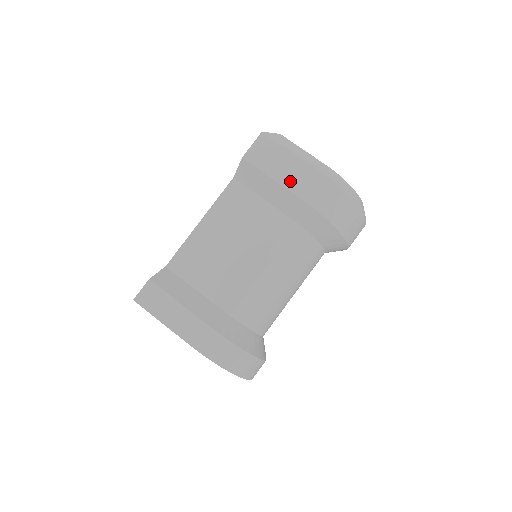
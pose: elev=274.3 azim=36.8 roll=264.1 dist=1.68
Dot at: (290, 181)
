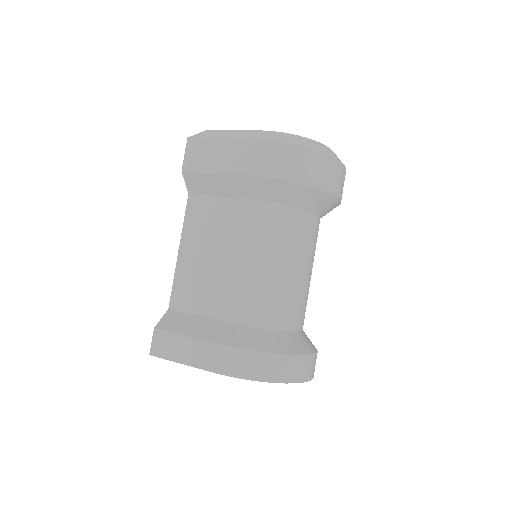
Dot at: (232, 165)
